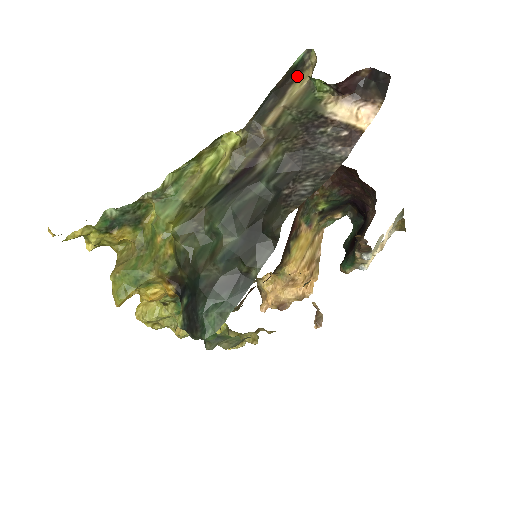
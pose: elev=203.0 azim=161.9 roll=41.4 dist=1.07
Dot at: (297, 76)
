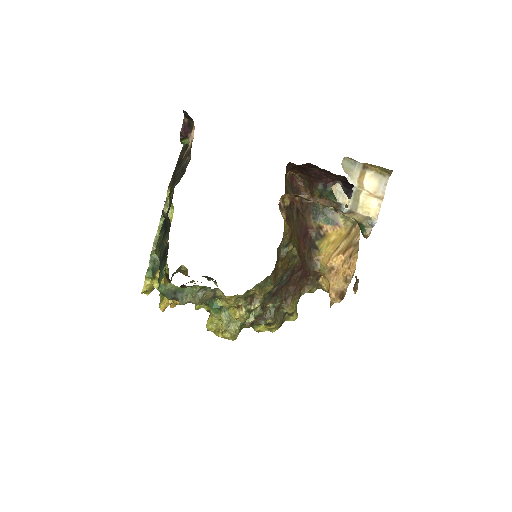
Dot at: (187, 148)
